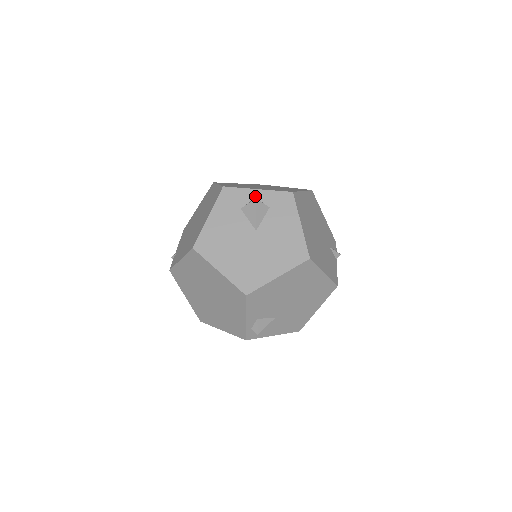
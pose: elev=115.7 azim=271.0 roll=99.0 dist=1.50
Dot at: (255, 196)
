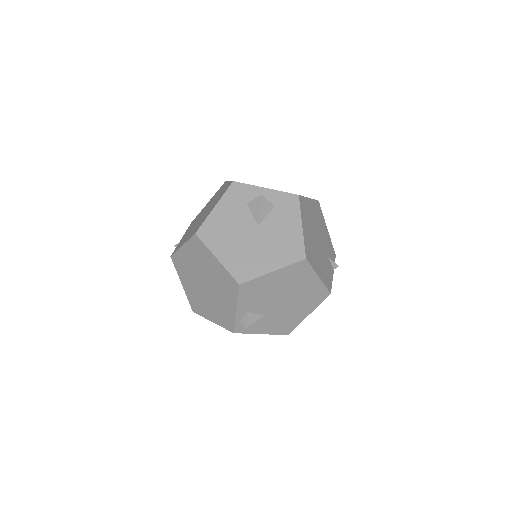
Dot at: (262, 194)
